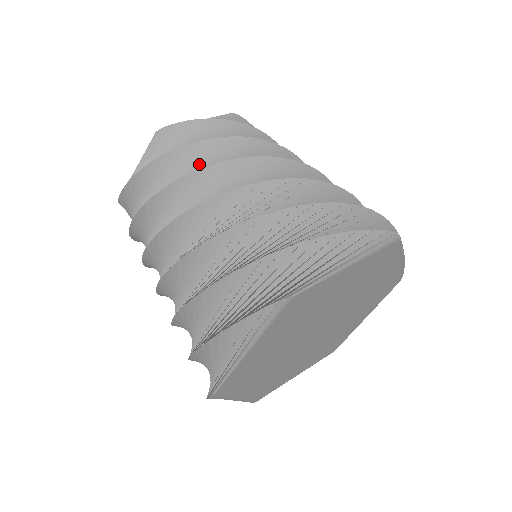
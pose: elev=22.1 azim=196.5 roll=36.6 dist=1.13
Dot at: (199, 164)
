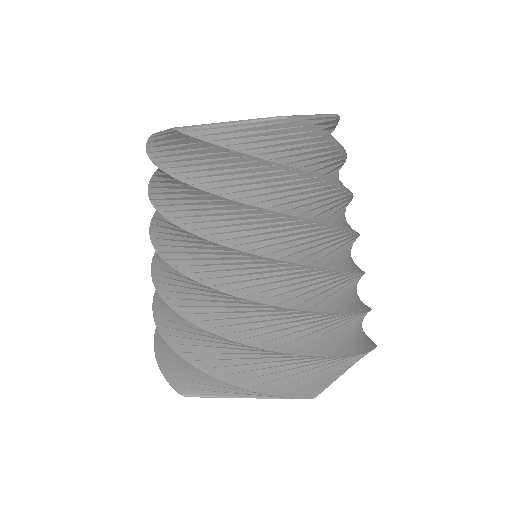
Dot at: (195, 208)
